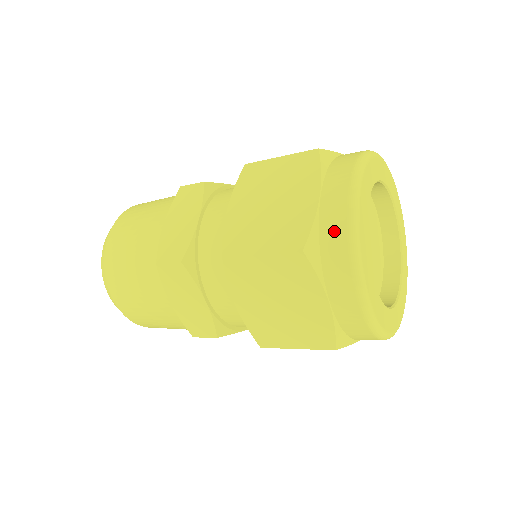
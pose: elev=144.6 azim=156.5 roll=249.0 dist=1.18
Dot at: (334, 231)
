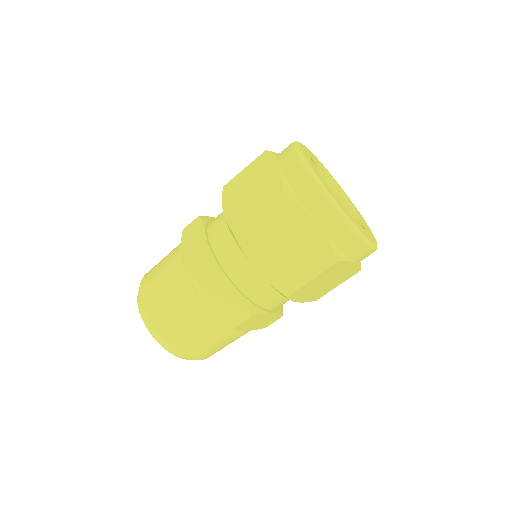
Dot at: (343, 236)
